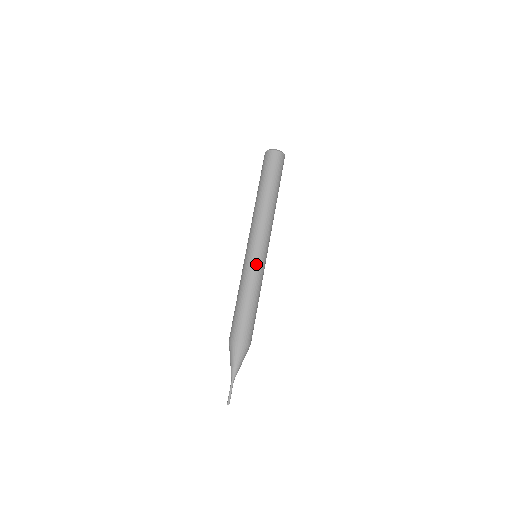
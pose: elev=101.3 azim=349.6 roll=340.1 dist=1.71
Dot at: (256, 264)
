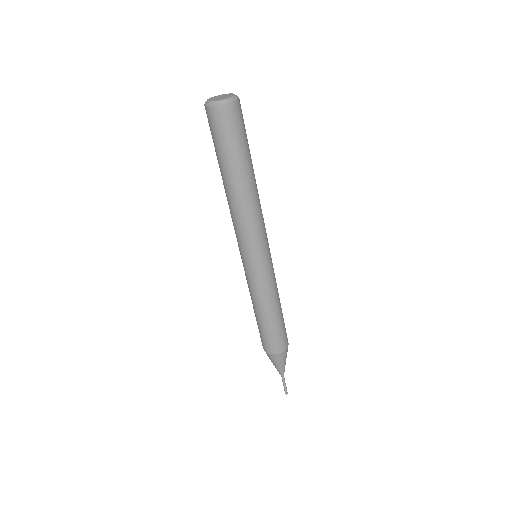
Dot at: (270, 270)
